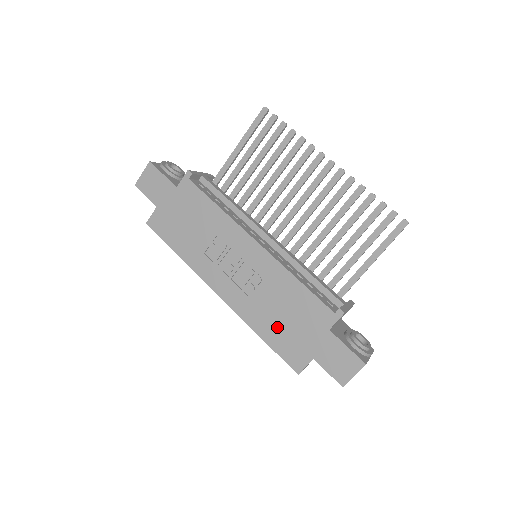
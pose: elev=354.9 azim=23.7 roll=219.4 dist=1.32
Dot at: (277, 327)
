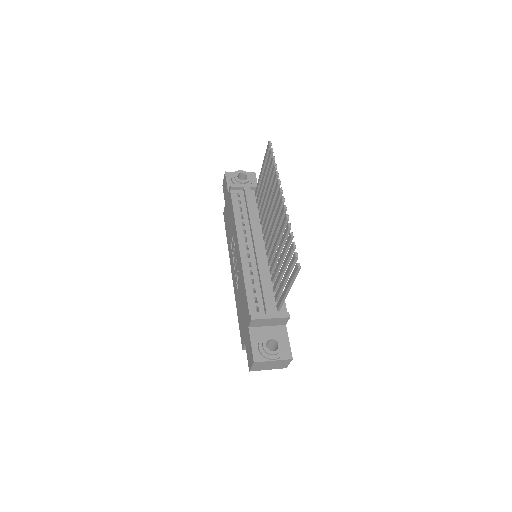
Dot at: (240, 312)
